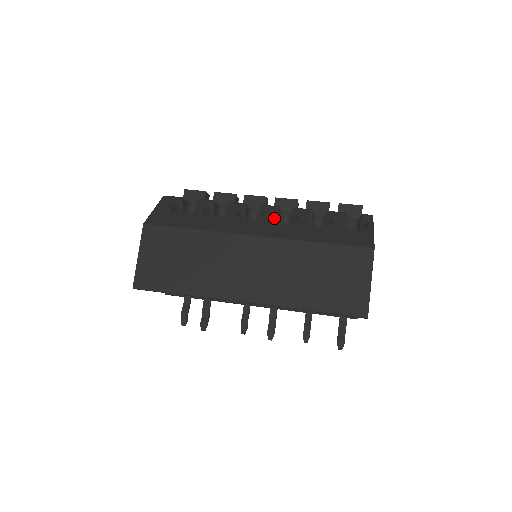
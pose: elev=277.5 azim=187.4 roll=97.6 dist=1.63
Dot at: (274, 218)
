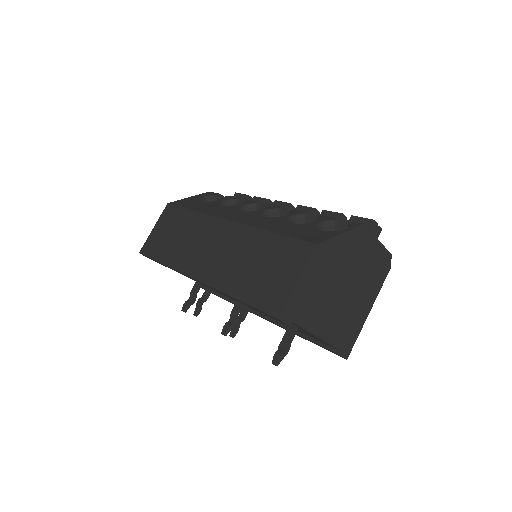
Dot at: occluded
